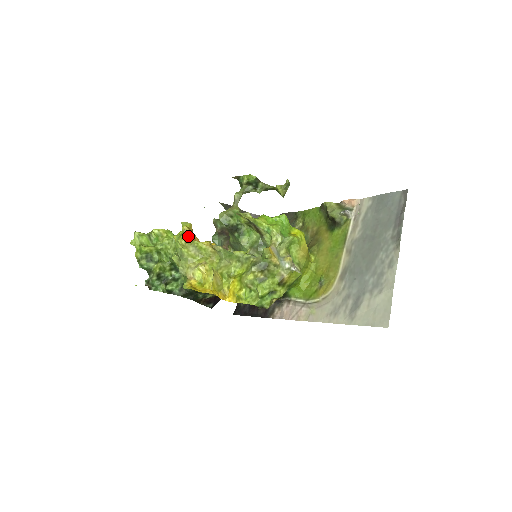
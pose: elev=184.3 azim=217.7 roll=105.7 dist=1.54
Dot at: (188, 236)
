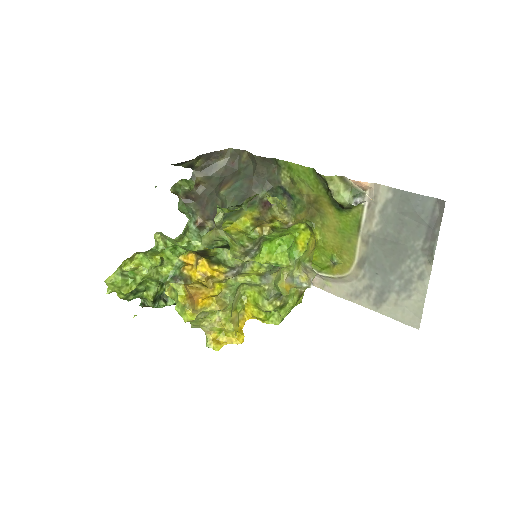
Dot at: (191, 309)
